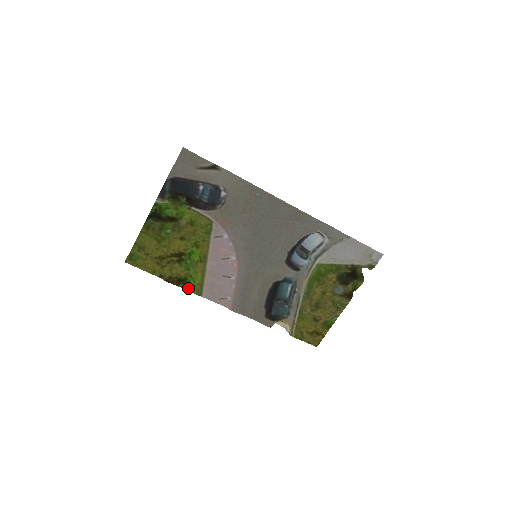
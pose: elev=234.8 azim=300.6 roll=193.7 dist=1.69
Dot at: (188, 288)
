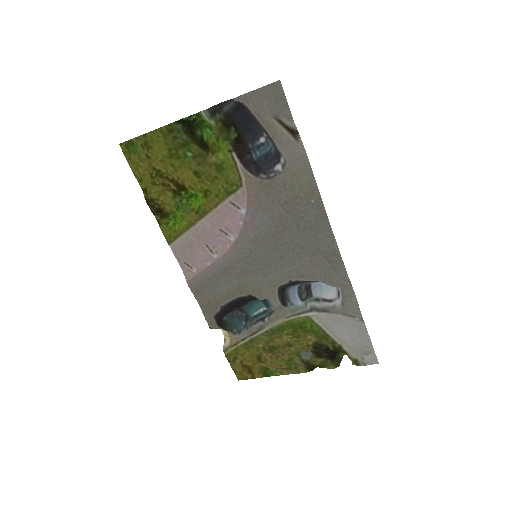
Dot at: (162, 225)
